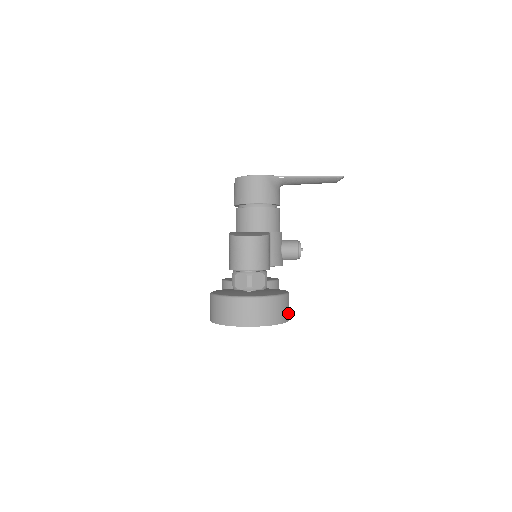
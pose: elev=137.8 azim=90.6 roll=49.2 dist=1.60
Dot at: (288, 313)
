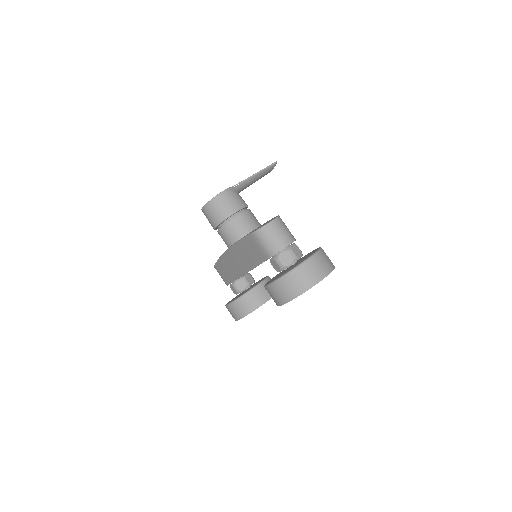
Dot at: occluded
